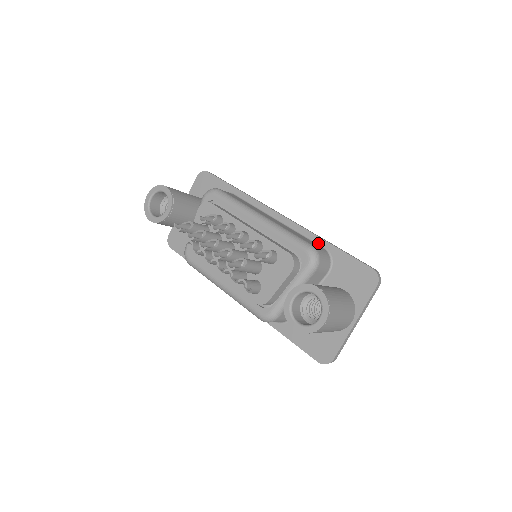
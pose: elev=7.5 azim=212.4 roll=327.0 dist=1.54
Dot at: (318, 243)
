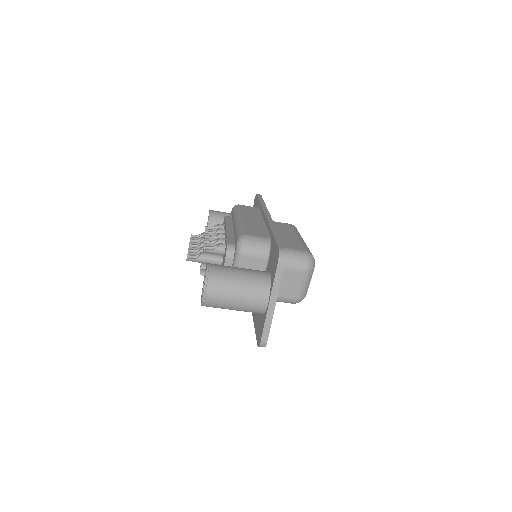
Dot at: (269, 234)
